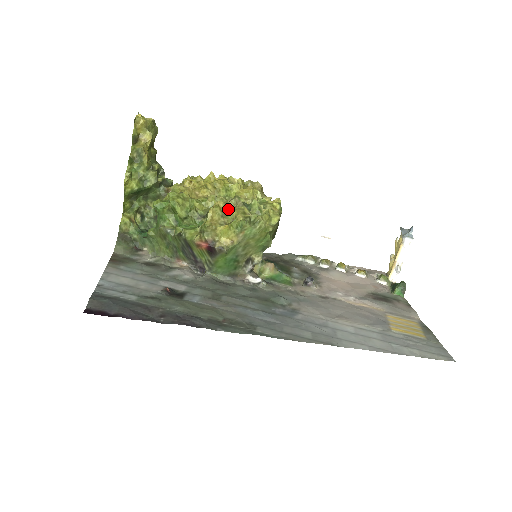
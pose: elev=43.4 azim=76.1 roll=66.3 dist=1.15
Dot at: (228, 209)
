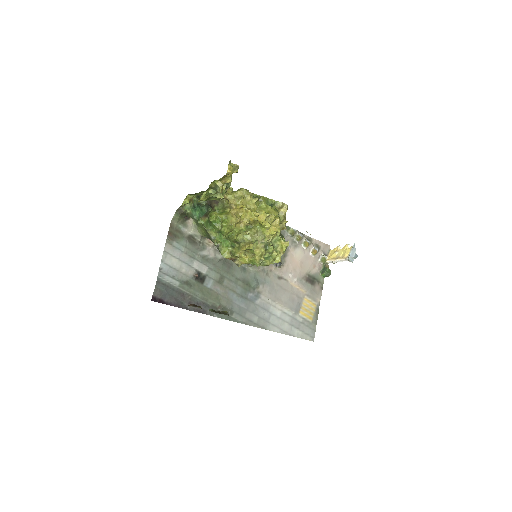
Dot at: (254, 245)
